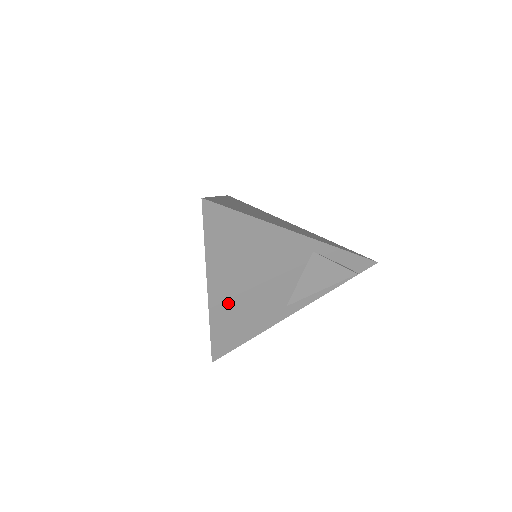
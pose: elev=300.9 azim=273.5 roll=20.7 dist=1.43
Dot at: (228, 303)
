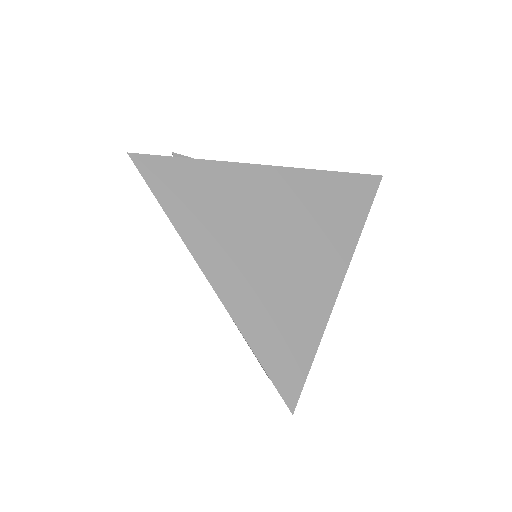
Dot at: occluded
